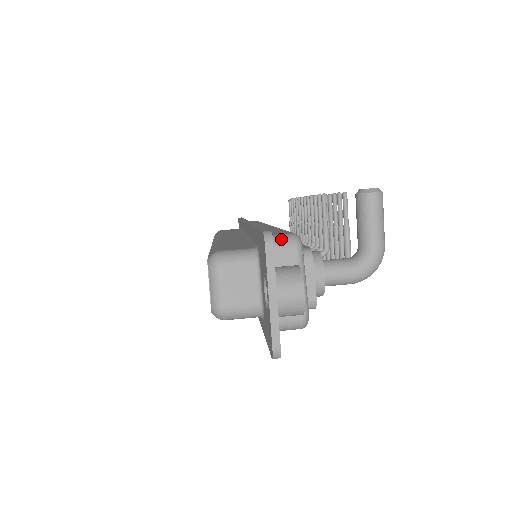
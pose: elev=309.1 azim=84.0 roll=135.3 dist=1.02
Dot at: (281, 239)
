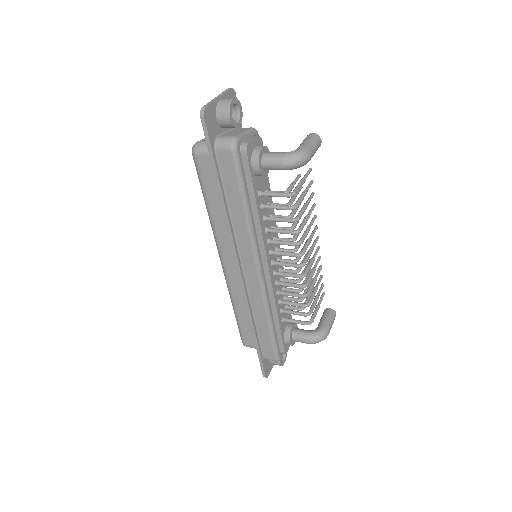
Dot at: occluded
